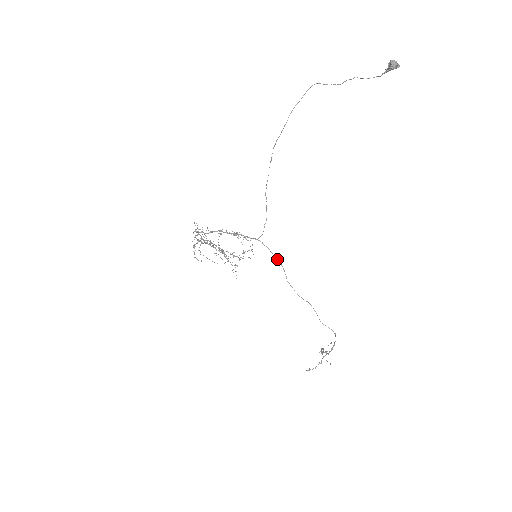
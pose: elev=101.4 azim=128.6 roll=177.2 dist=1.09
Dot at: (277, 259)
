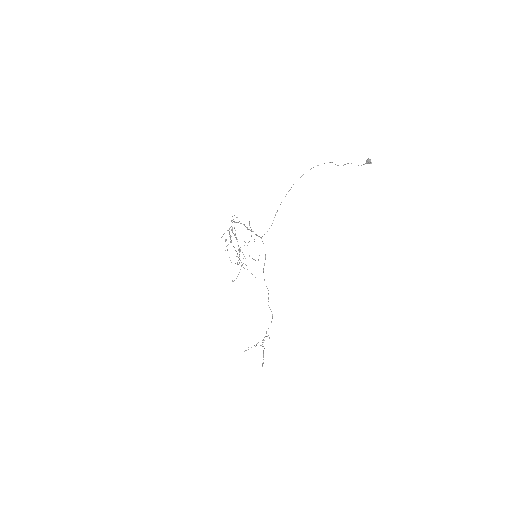
Dot at: occluded
